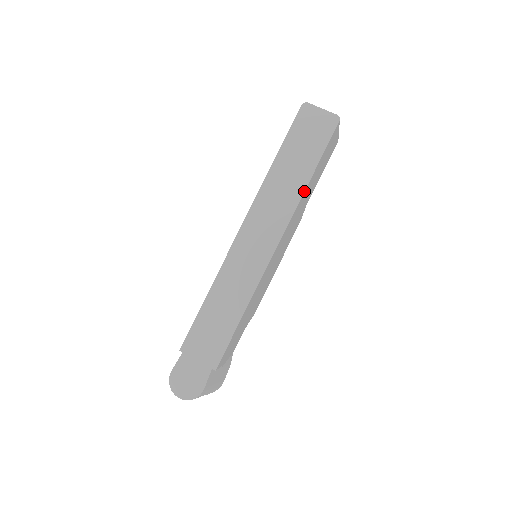
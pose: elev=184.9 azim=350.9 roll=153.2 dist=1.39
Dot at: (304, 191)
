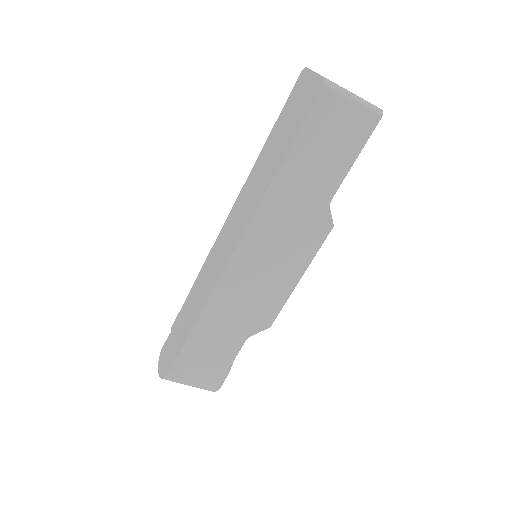
Dot at: (272, 180)
